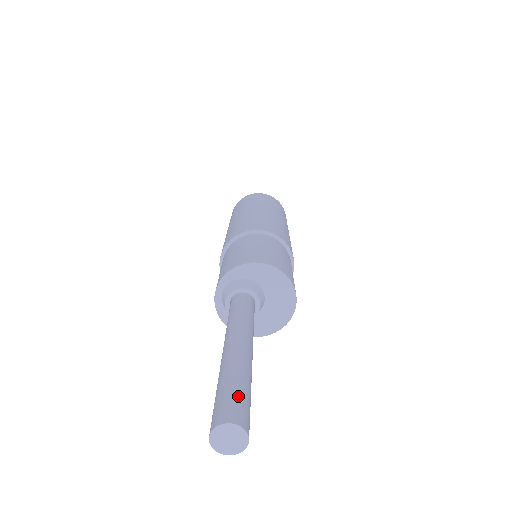
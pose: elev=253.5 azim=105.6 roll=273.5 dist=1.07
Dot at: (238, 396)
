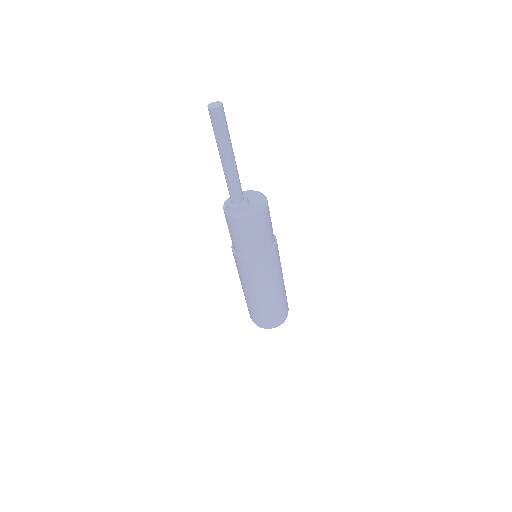
Dot at: occluded
